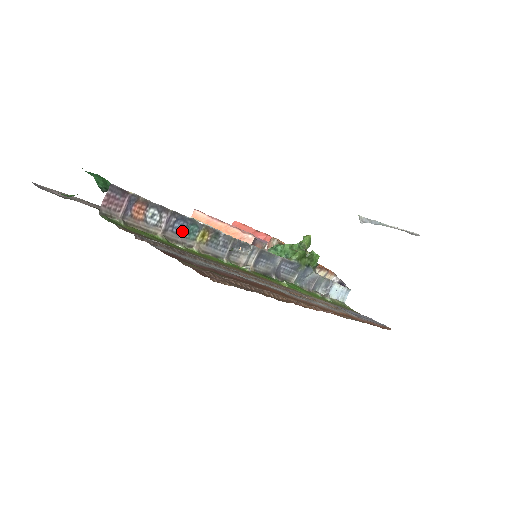
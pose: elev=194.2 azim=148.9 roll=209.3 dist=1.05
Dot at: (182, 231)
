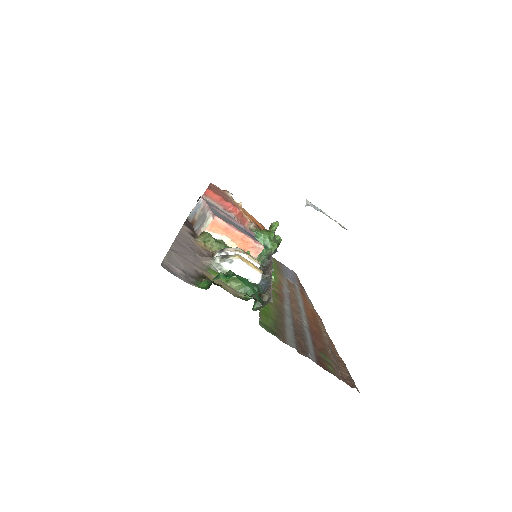
Dot at: (264, 290)
